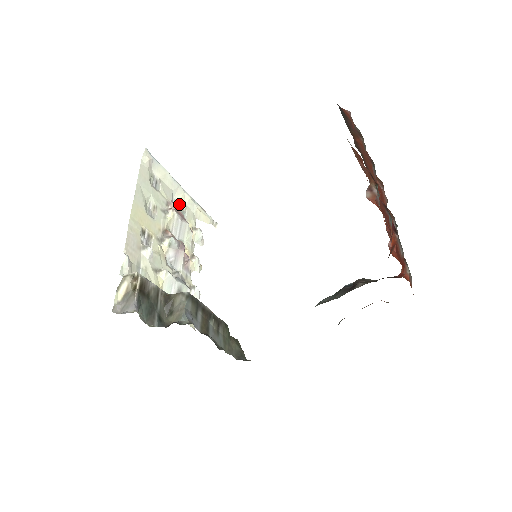
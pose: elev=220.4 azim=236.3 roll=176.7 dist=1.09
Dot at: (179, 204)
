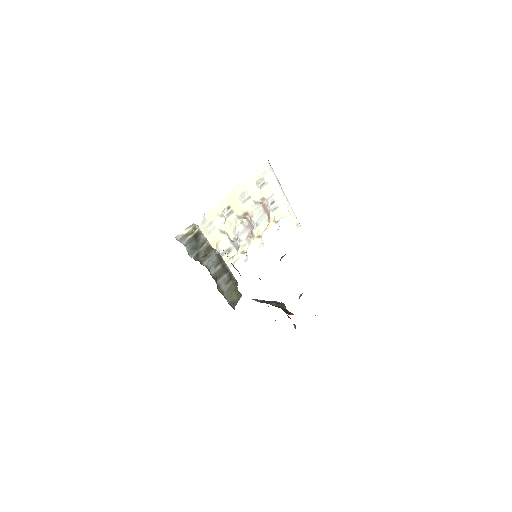
Dot at: (275, 202)
